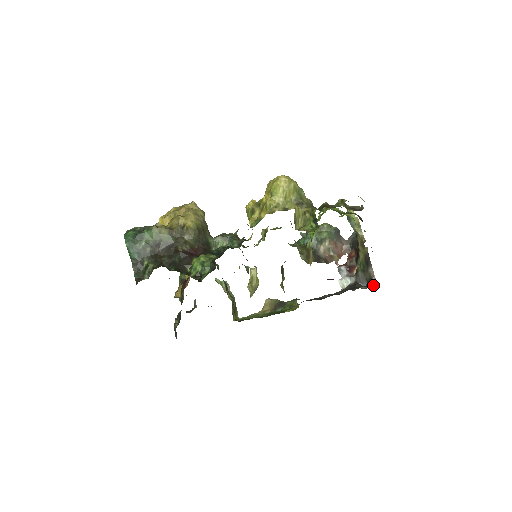
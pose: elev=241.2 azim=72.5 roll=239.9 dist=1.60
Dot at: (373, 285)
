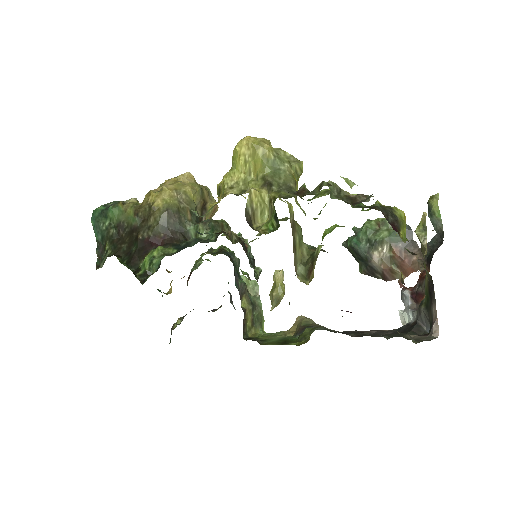
Dot at: (428, 336)
